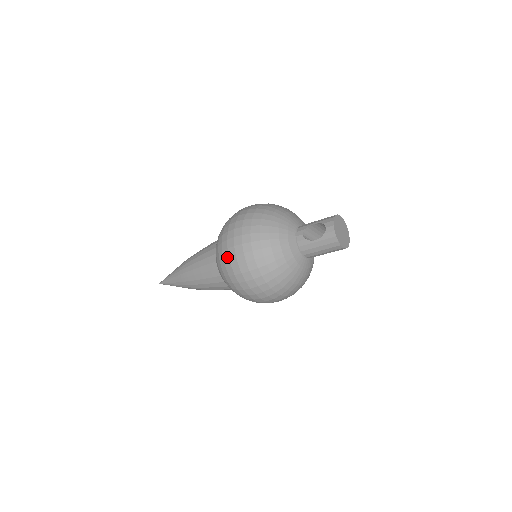
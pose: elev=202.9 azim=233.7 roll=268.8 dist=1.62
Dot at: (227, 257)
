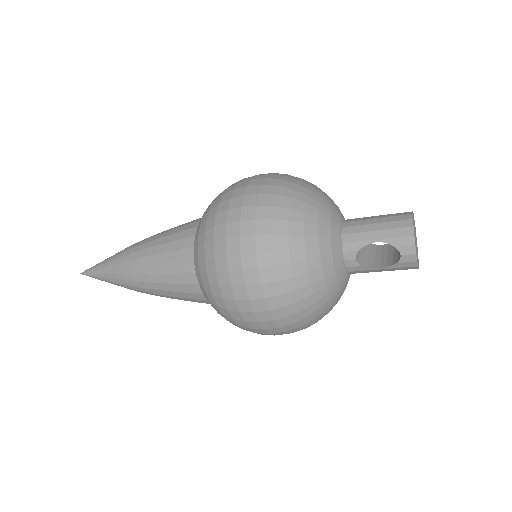
Dot at: (241, 320)
